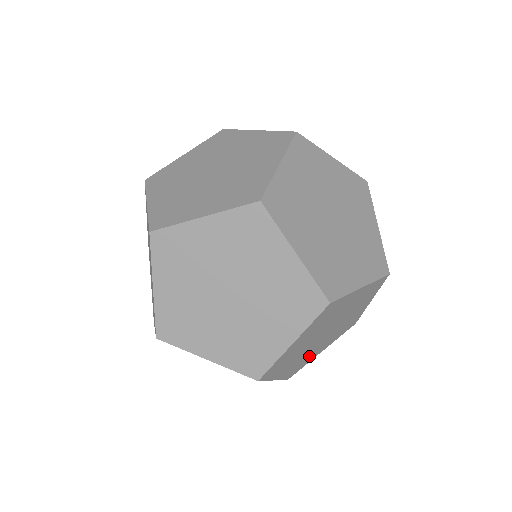
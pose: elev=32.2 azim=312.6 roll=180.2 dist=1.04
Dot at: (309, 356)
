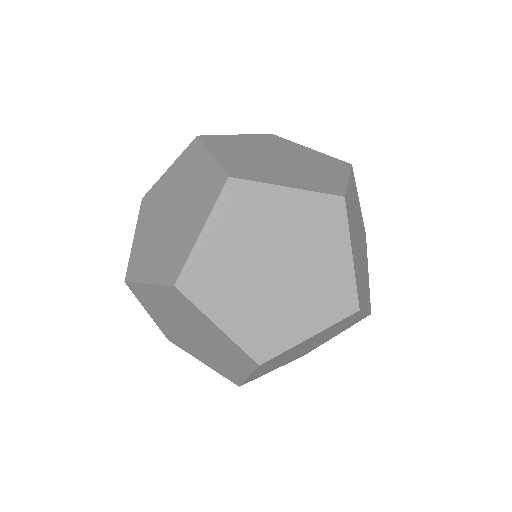
Dot at: (312, 347)
